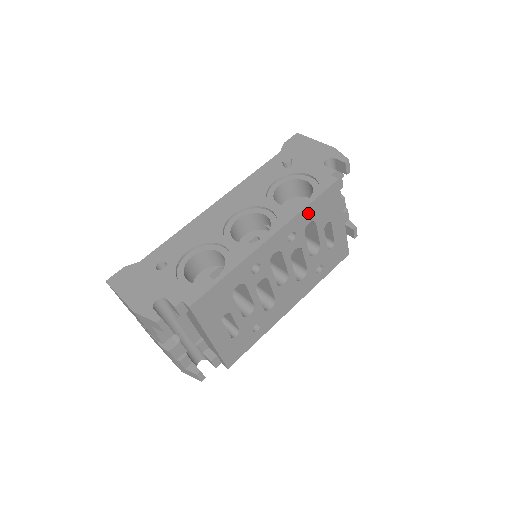
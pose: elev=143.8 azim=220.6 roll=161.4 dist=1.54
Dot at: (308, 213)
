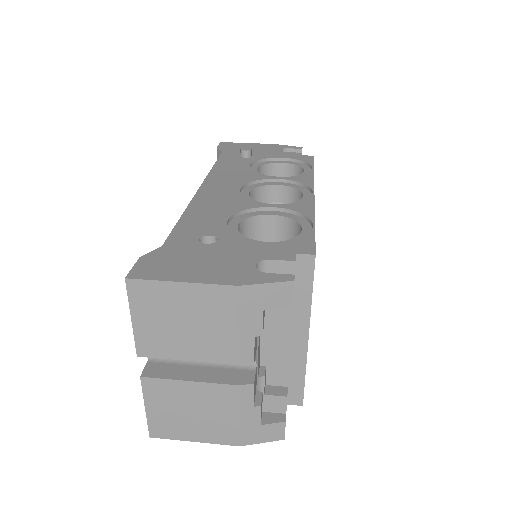
Dot at: occluded
